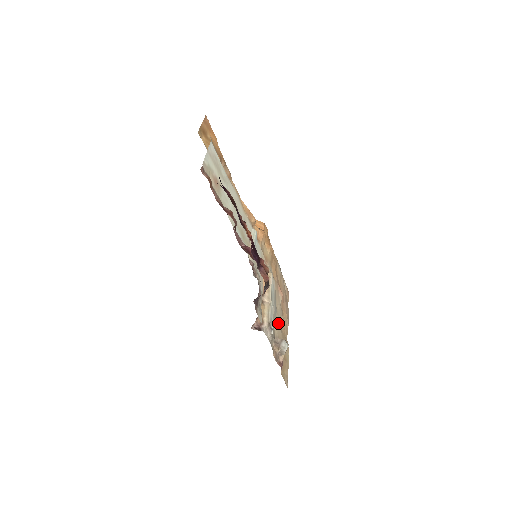
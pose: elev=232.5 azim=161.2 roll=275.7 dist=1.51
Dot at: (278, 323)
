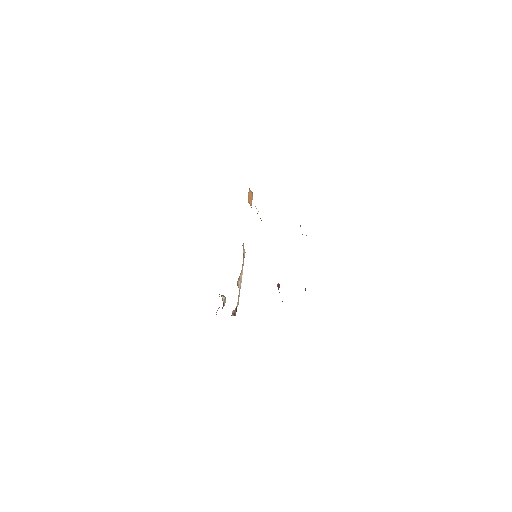
Dot at: occluded
